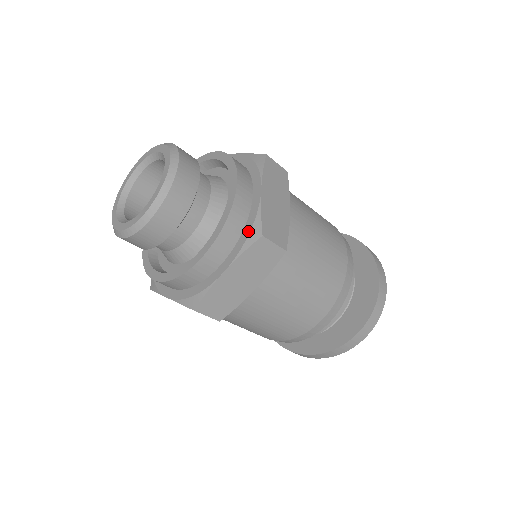
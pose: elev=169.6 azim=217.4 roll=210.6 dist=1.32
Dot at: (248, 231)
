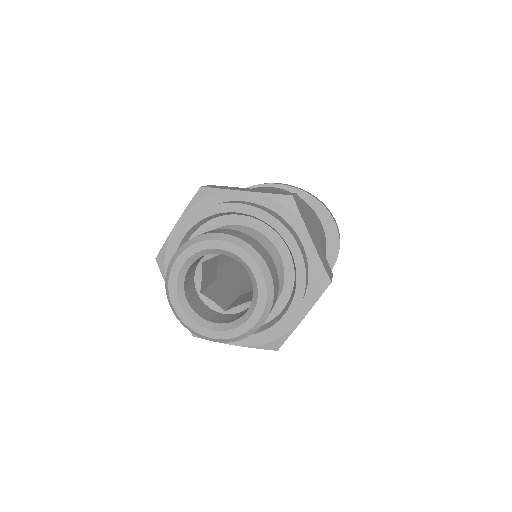
Dot at: (316, 281)
